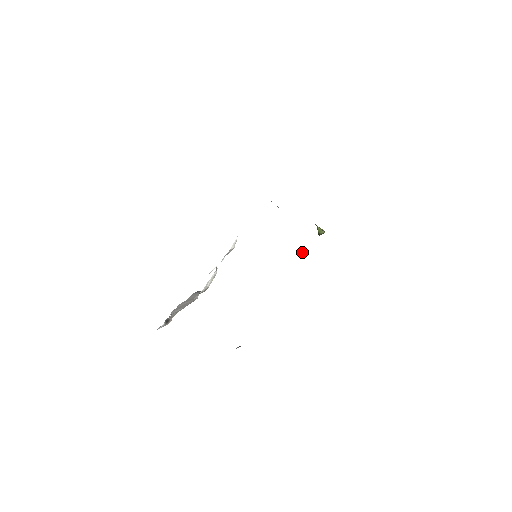
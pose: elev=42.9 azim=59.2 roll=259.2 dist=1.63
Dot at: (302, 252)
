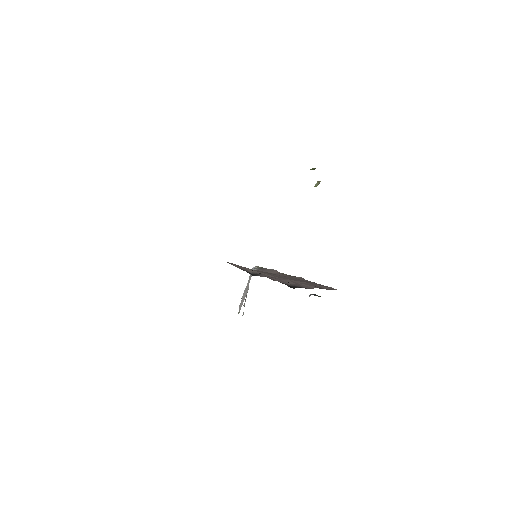
Dot at: (315, 185)
